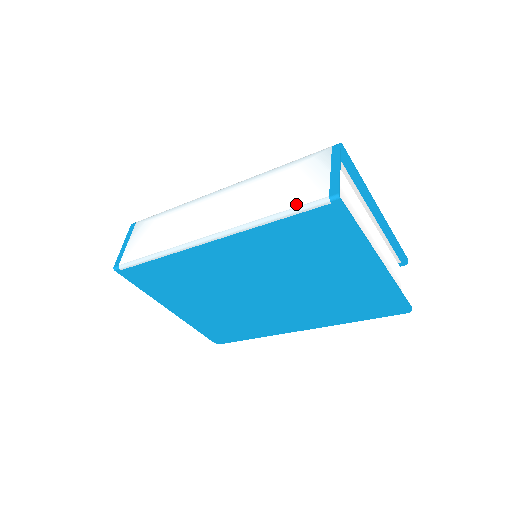
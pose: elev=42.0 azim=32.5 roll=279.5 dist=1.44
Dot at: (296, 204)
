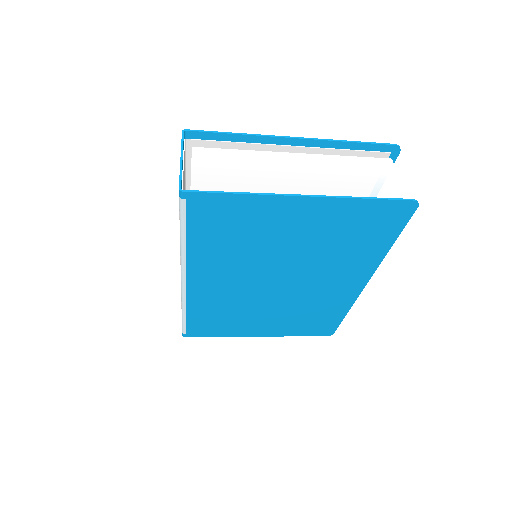
Dot at: (179, 217)
